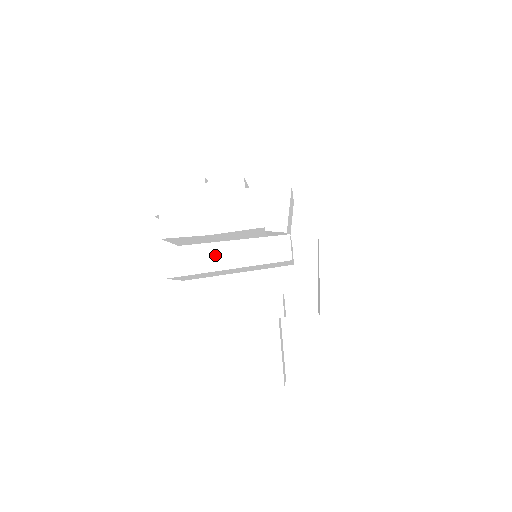
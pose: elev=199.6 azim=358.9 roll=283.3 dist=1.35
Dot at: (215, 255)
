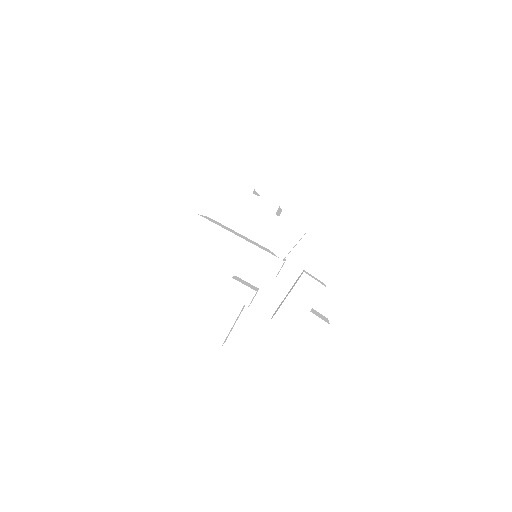
Dot at: (229, 242)
